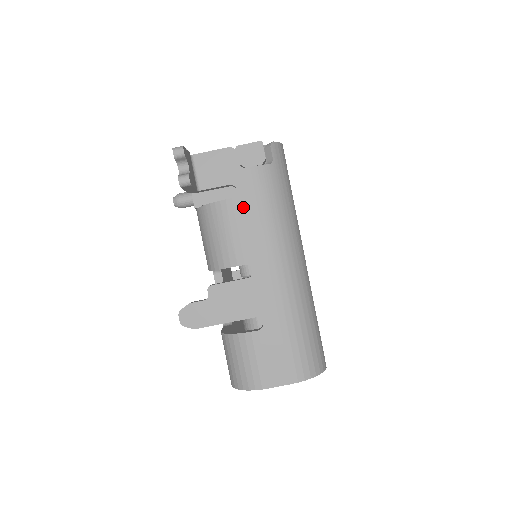
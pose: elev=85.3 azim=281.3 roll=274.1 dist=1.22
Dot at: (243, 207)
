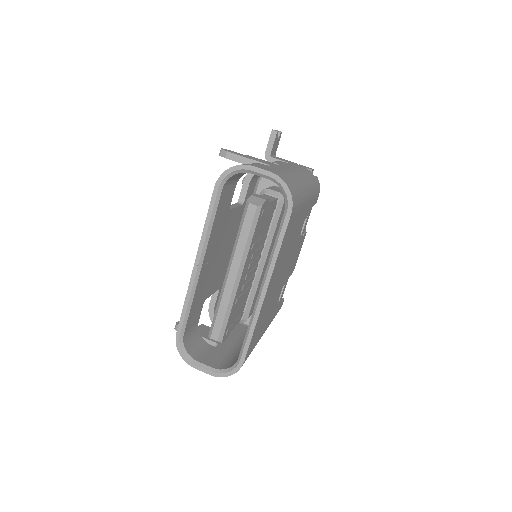
Dot at: (290, 164)
